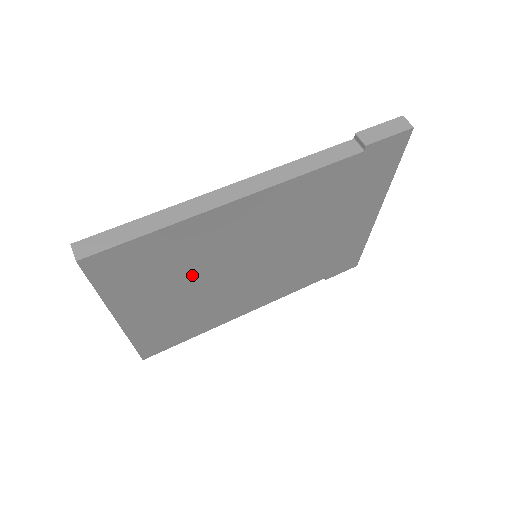
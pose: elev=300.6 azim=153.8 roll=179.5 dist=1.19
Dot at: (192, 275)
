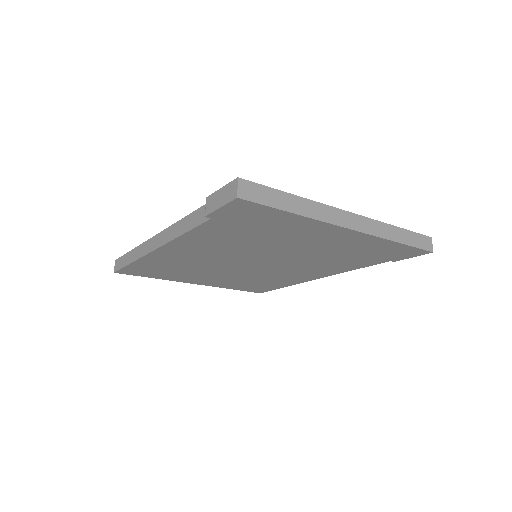
Dot at: (204, 270)
